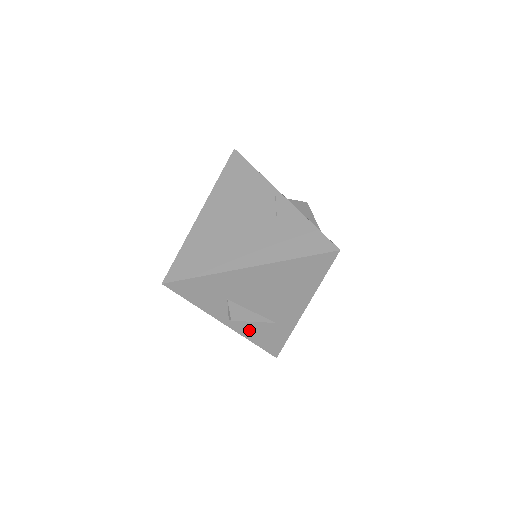
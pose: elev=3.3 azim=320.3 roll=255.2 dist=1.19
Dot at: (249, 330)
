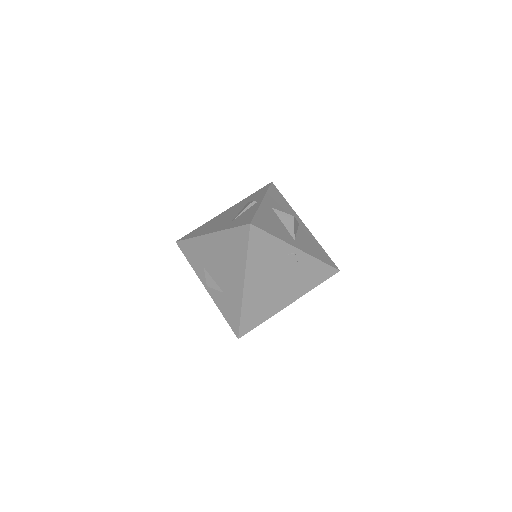
Dot at: occluded
